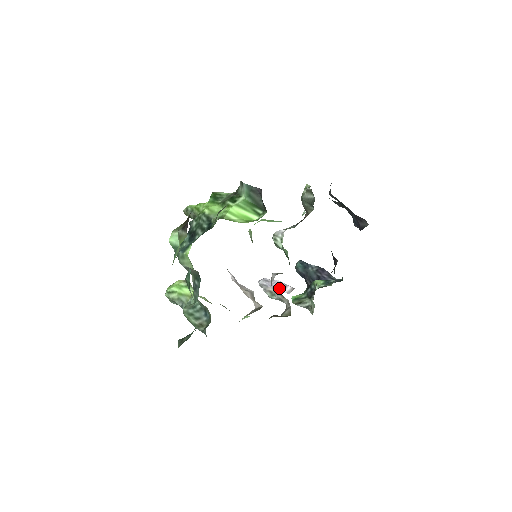
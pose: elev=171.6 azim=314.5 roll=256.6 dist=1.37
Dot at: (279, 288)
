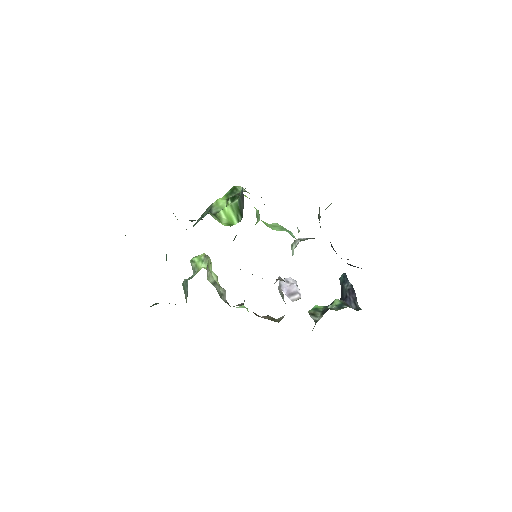
Dot at: (290, 293)
